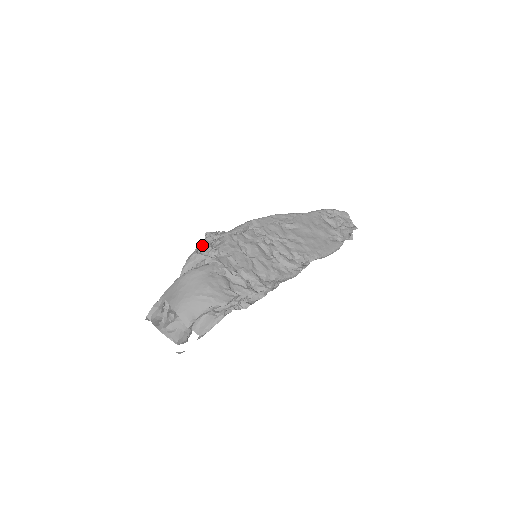
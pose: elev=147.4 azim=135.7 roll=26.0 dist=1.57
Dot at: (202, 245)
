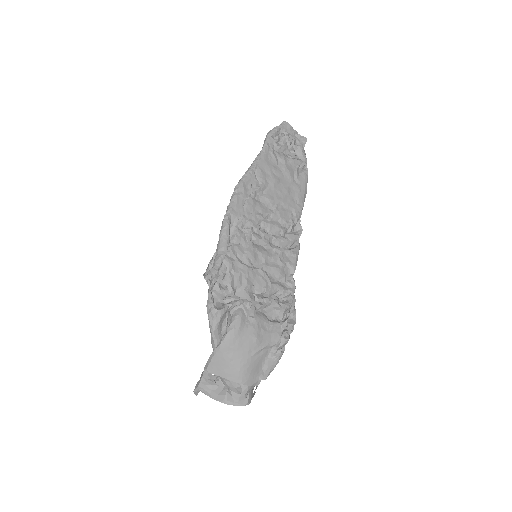
Dot at: (209, 291)
